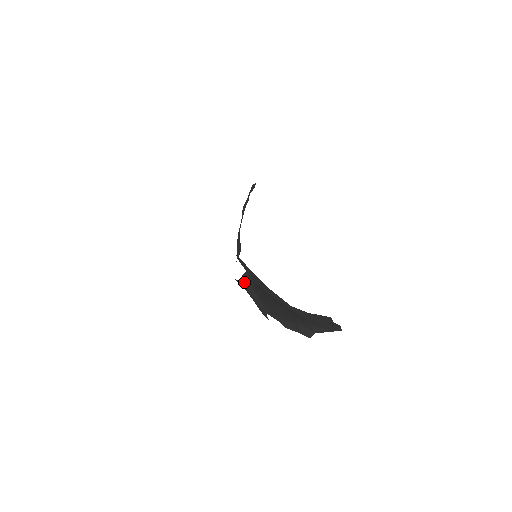
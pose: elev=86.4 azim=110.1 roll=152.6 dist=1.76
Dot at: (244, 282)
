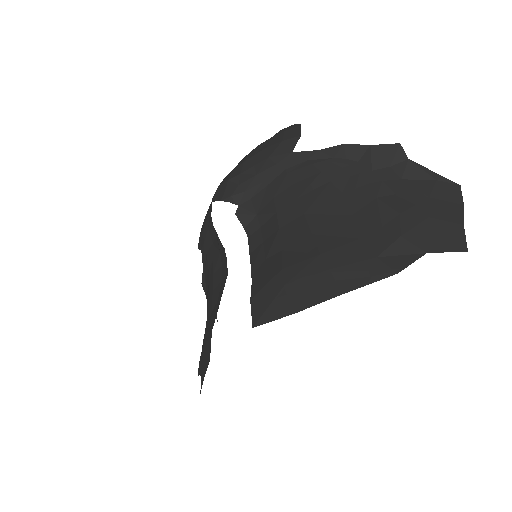
Dot at: occluded
